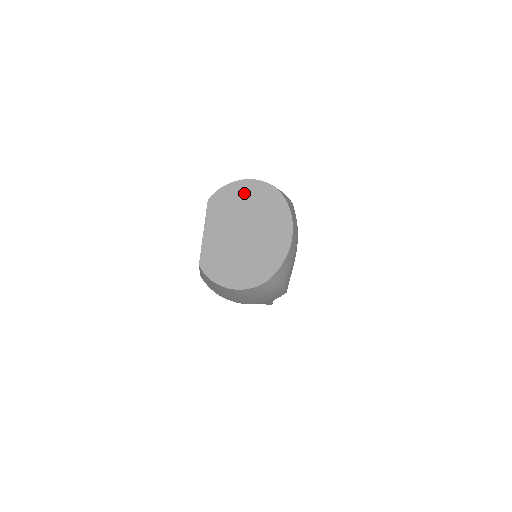
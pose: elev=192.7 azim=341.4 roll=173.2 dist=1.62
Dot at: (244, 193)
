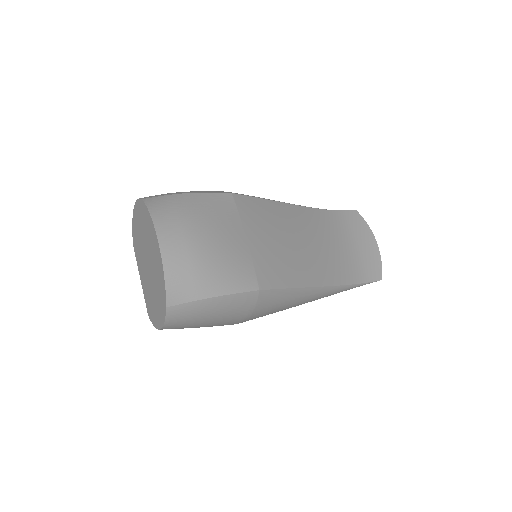
Dot at: (137, 222)
